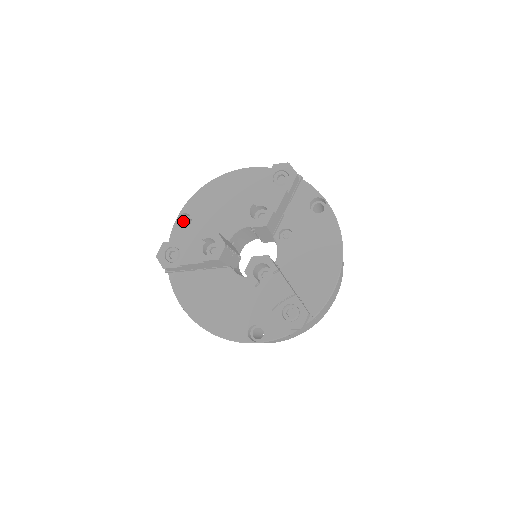
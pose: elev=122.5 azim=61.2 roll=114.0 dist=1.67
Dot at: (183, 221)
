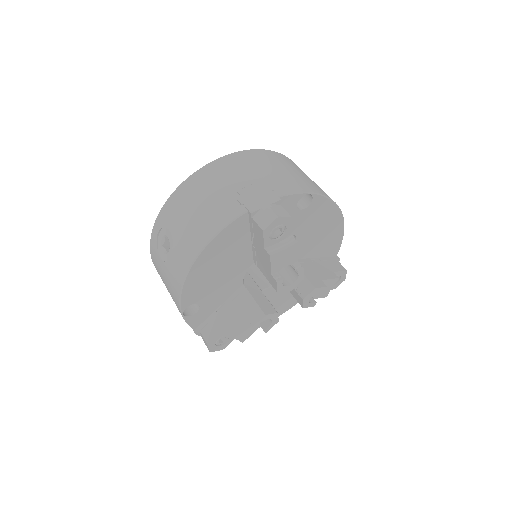
Dot at: occluded
